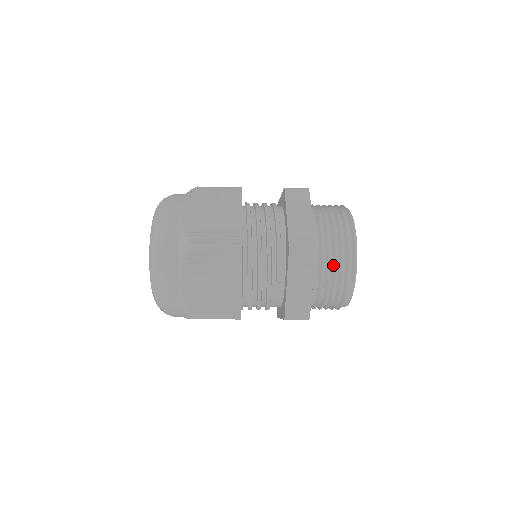
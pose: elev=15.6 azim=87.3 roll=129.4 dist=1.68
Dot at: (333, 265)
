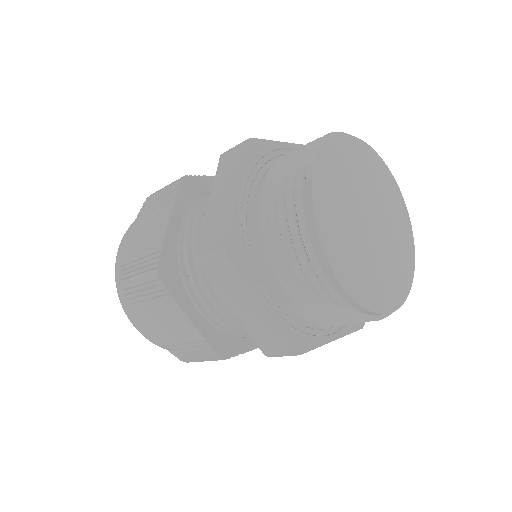
Dot at: (283, 169)
